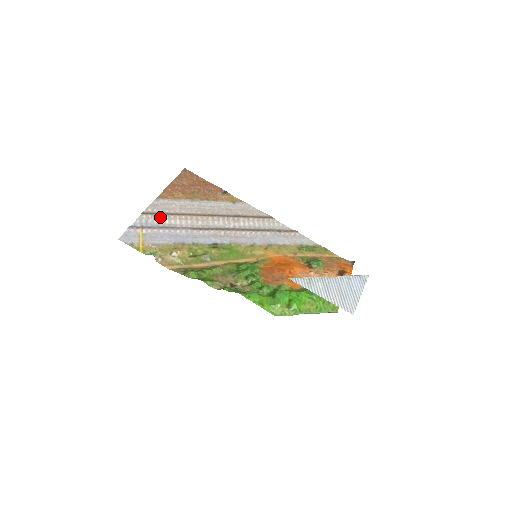
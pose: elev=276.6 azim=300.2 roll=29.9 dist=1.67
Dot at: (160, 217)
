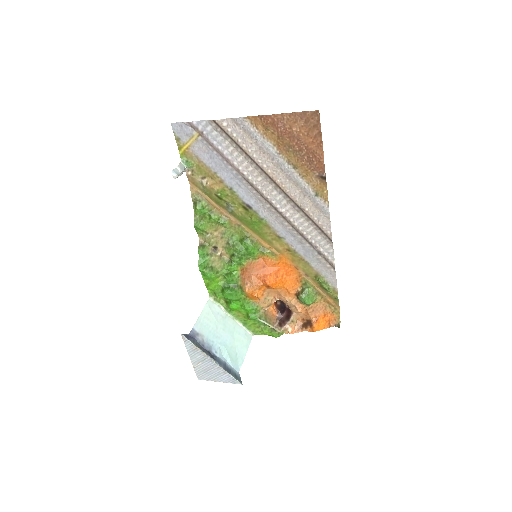
Dot at: (228, 139)
